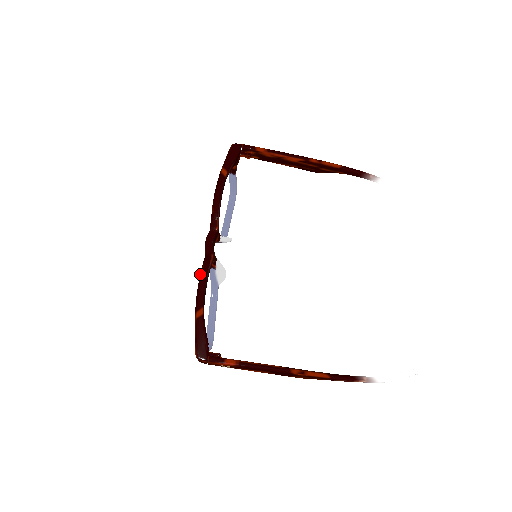
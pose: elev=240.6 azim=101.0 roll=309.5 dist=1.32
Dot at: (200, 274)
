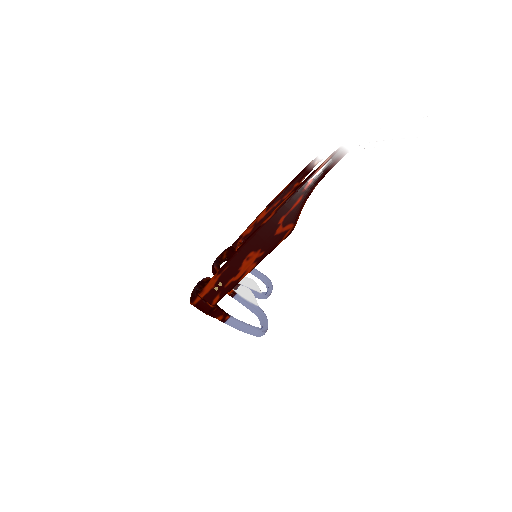
Dot at: occluded
